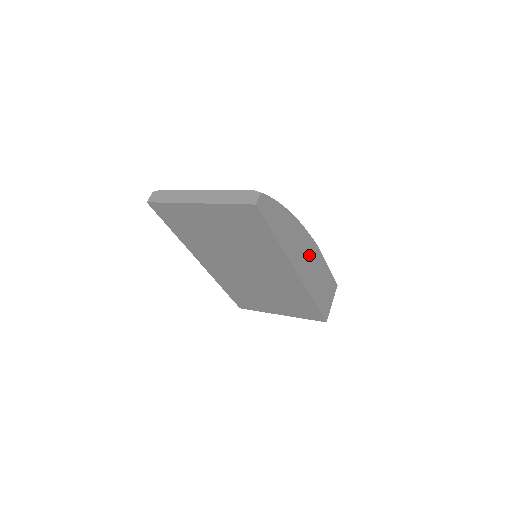
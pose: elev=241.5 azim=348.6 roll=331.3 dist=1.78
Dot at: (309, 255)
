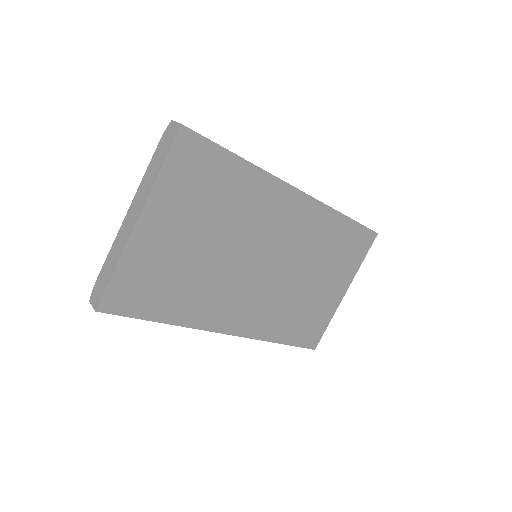
Dot at: occluded
